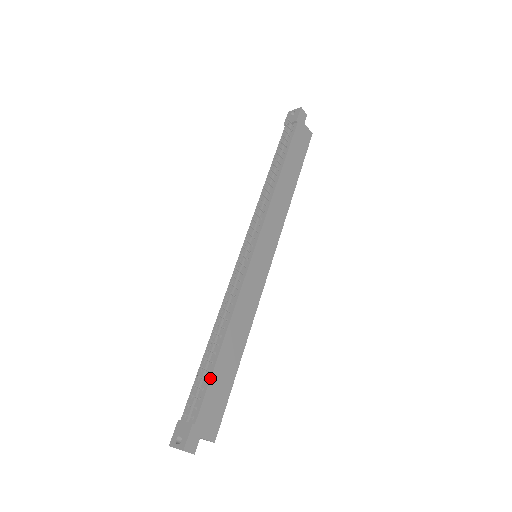
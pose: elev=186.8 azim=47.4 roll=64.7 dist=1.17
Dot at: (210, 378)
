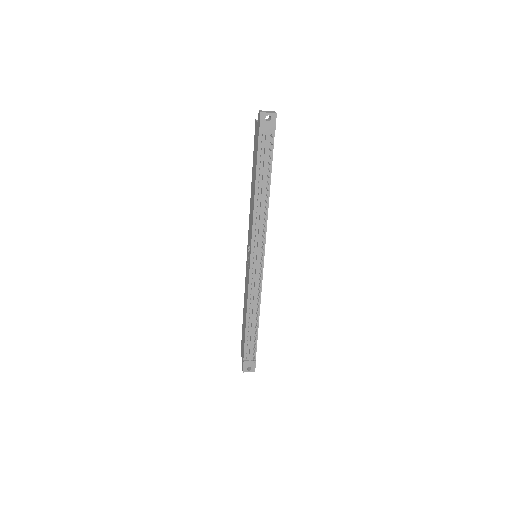
Dot at: (257, 339)
